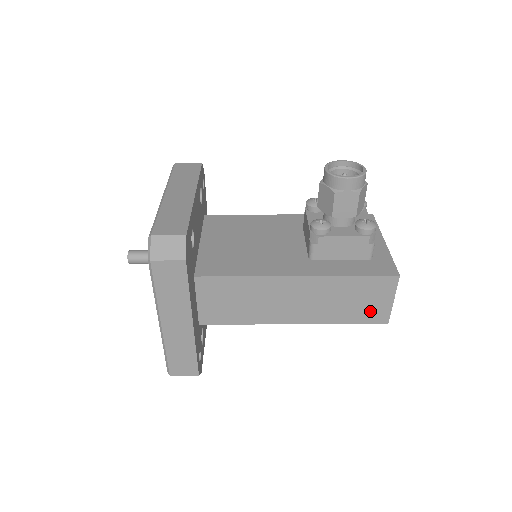
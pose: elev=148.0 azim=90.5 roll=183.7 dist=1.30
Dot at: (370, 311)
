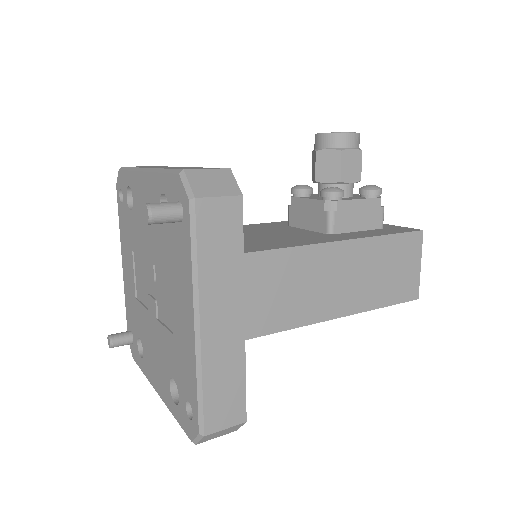
Dot at: (403, 284)
